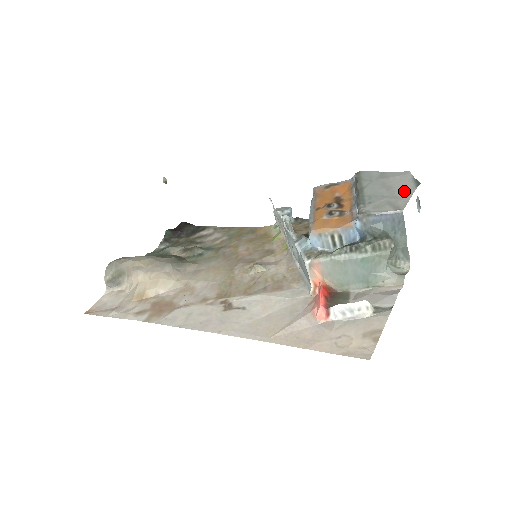
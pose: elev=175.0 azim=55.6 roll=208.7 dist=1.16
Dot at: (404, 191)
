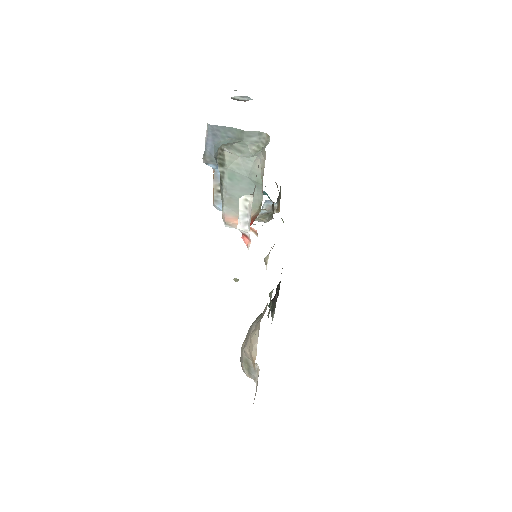
Dot at: occluded
